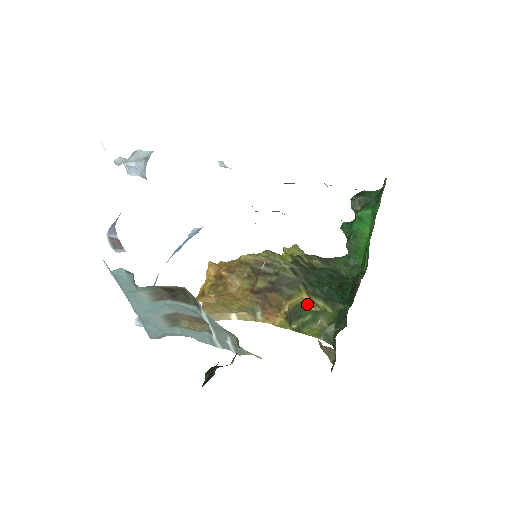
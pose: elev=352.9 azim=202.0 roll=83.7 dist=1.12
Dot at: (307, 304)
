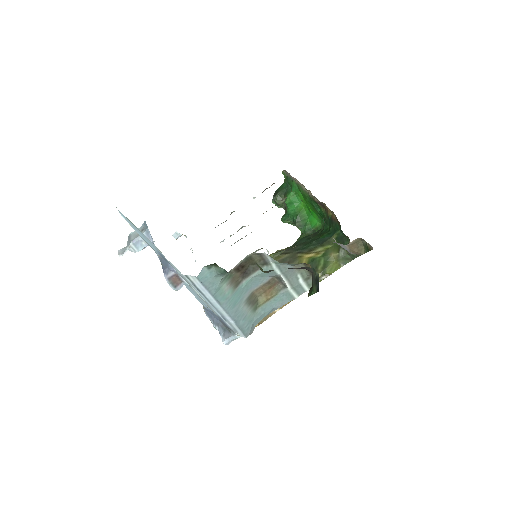
Dot at: (313, 257)
